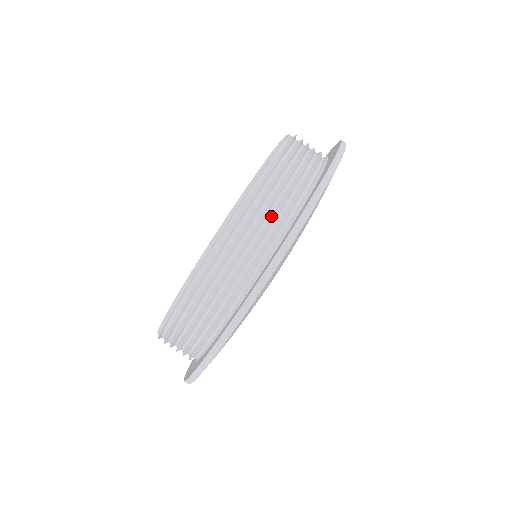
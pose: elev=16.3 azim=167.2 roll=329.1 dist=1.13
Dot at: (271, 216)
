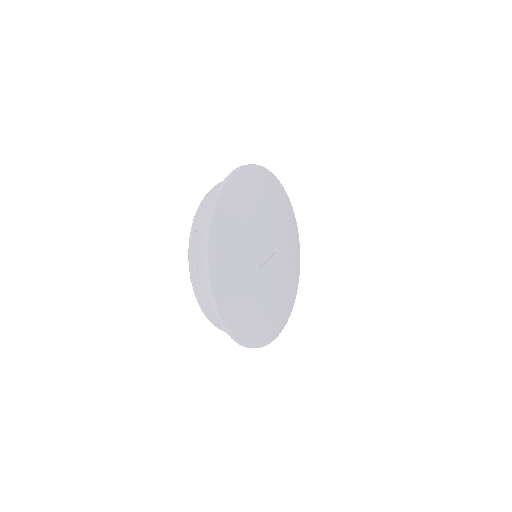
Dot at: occluded
